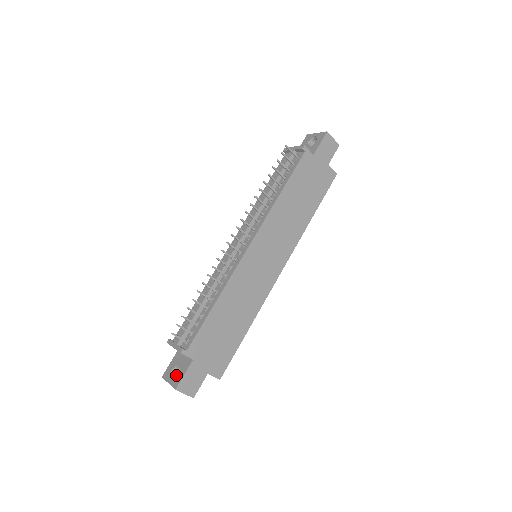
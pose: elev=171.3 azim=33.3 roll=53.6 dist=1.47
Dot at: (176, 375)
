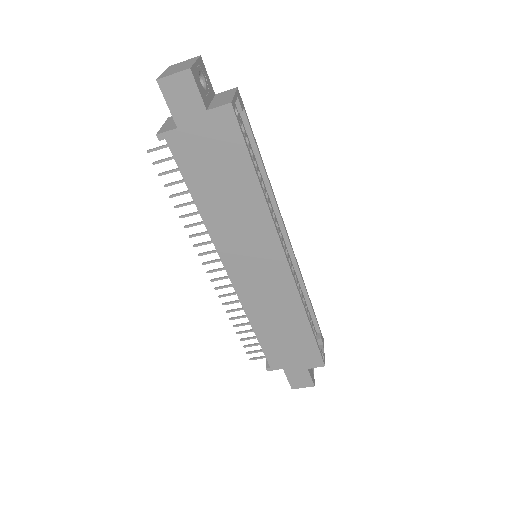
Dot at: occluded
